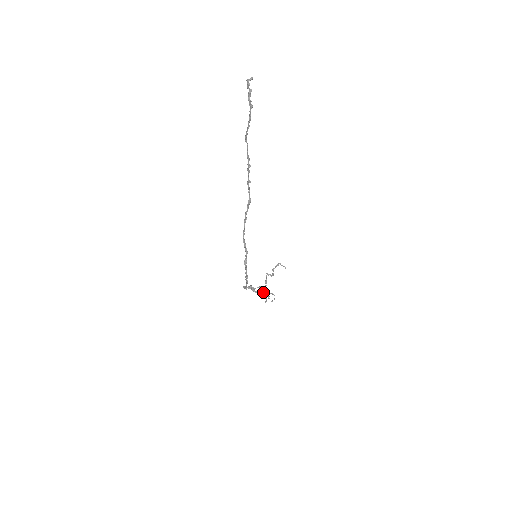
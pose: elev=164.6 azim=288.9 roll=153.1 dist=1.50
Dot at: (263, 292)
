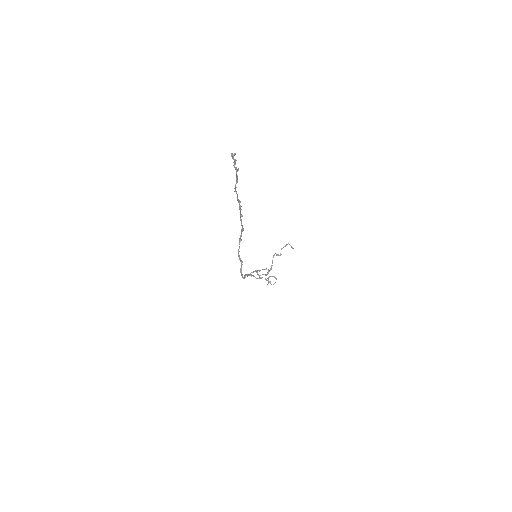
Dot at: (268, 273)
